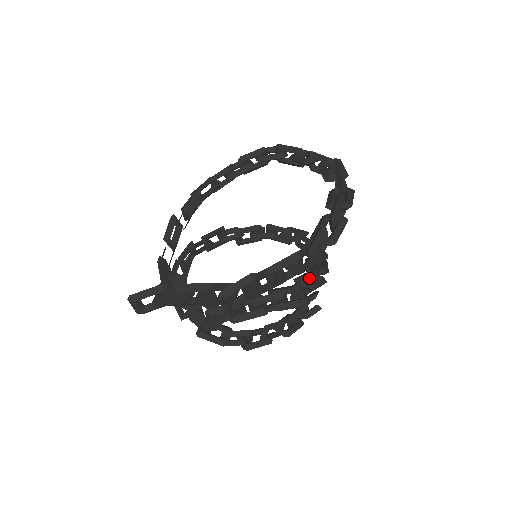
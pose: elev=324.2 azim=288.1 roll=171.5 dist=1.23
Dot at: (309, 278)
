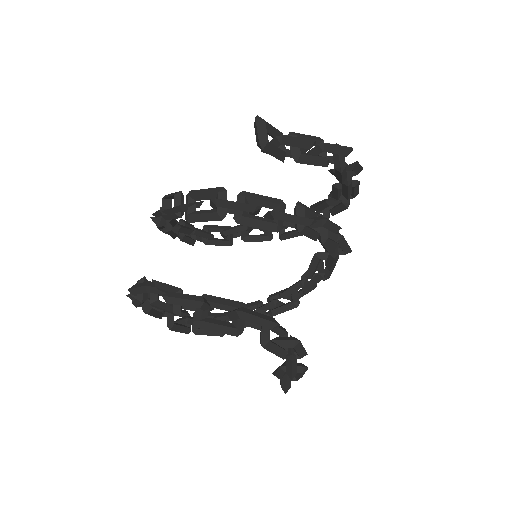
Dot at: occluded
